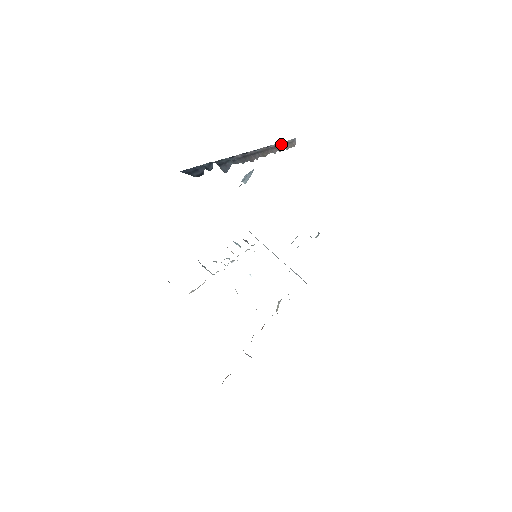
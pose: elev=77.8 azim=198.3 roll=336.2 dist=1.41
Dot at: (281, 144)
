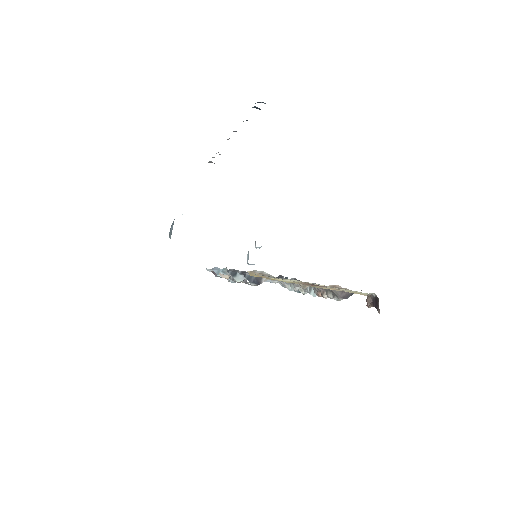
Dot at: (214, 157)
